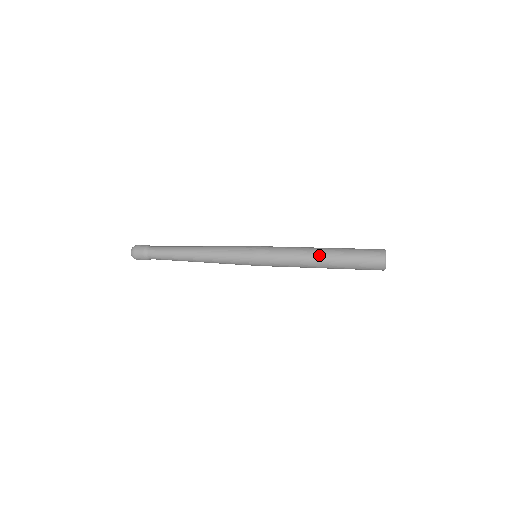
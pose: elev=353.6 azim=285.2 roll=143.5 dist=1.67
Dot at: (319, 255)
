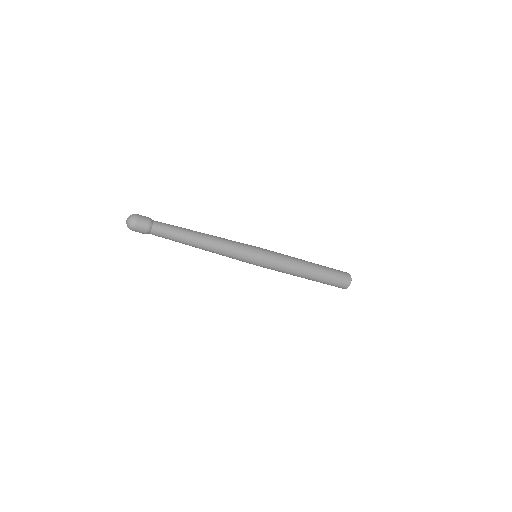
Dot at: (310, 264)
